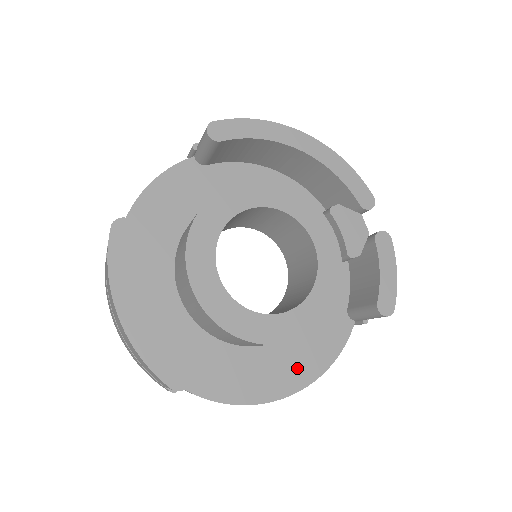
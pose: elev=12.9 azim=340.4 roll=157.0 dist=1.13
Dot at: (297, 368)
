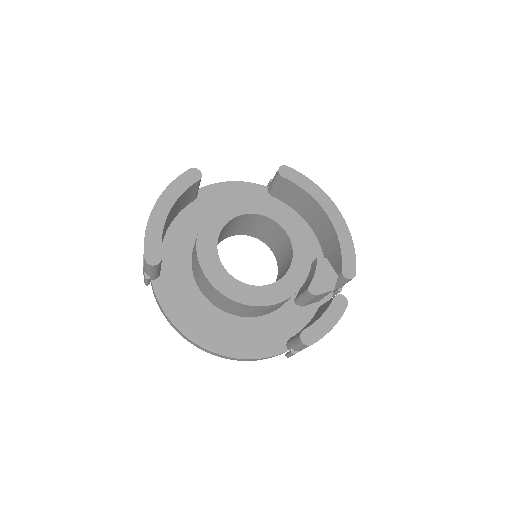
Dot at: (225, 339)
